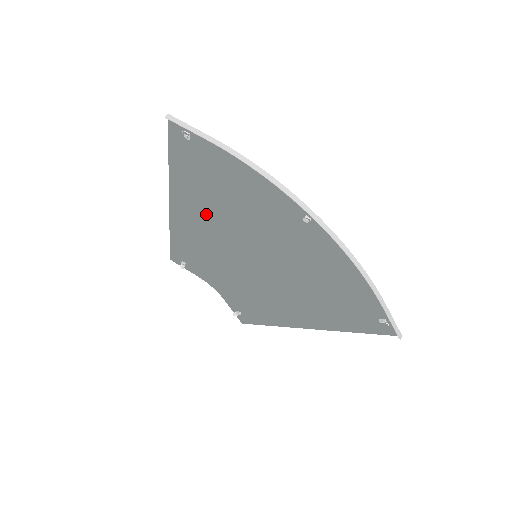
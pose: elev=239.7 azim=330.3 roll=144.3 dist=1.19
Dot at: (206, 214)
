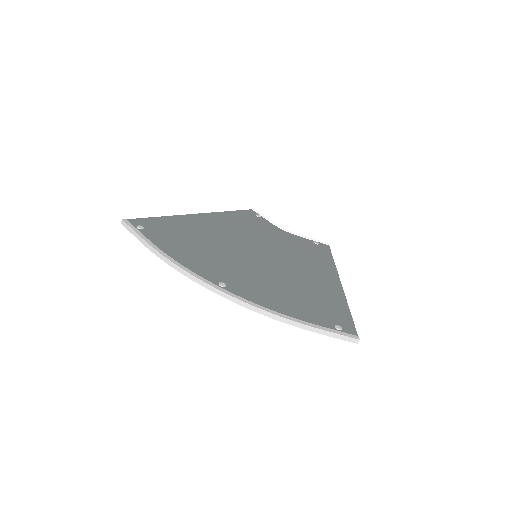
Dot at: (211, 232)
